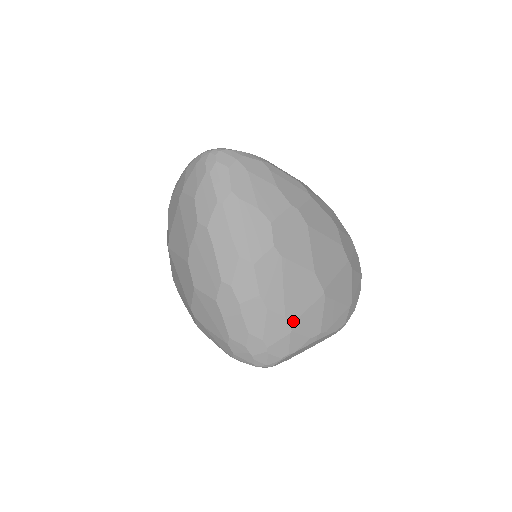
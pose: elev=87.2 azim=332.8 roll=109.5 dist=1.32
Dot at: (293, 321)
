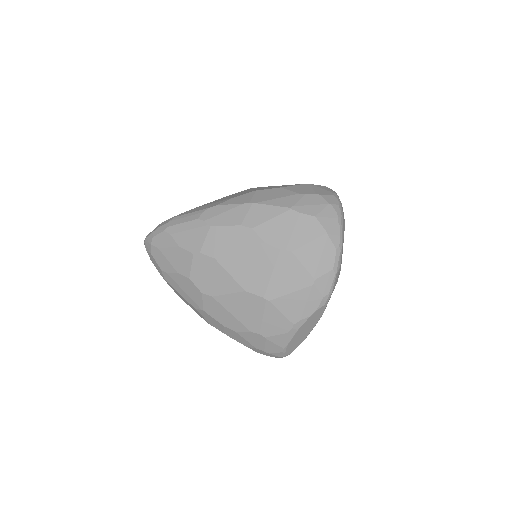
Dot at: (259, 331)
